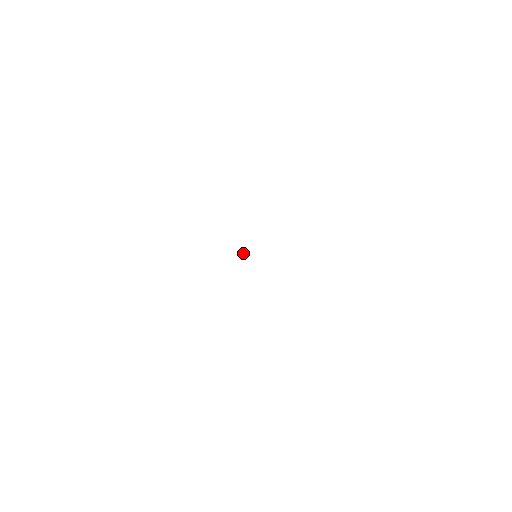
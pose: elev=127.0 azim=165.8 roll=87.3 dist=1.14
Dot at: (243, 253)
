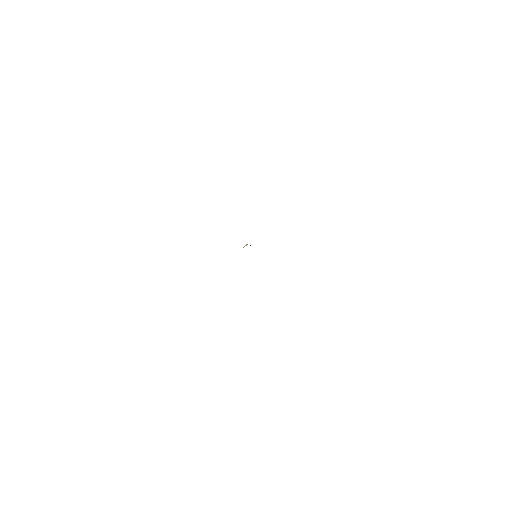
Dot at: (246, 245)
